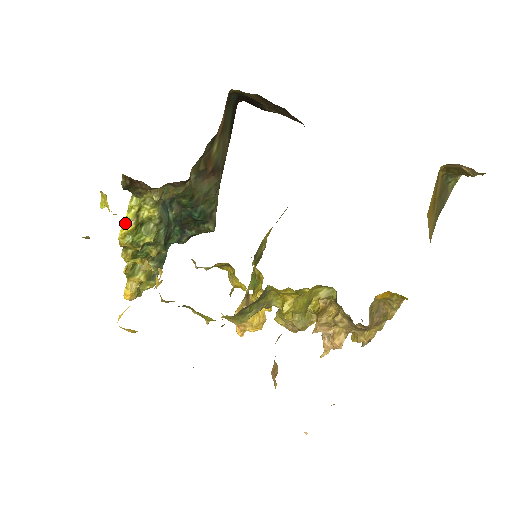
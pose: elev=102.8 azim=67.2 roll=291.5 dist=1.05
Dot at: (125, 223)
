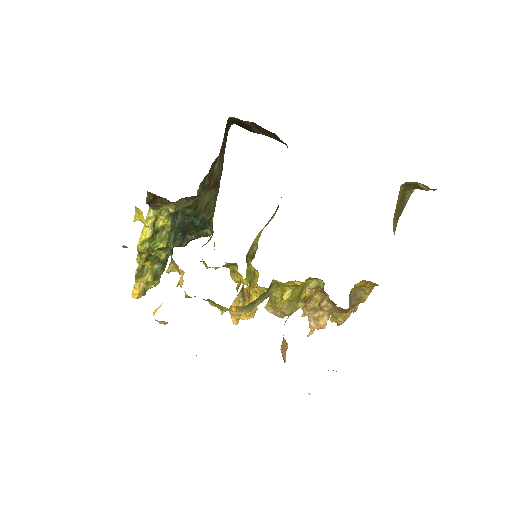
Dot at: (143, 232)
